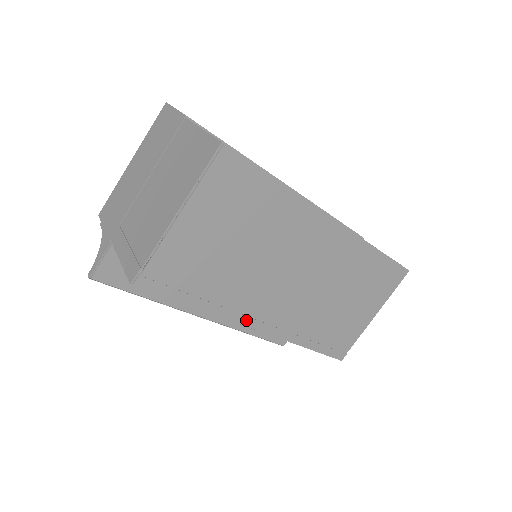
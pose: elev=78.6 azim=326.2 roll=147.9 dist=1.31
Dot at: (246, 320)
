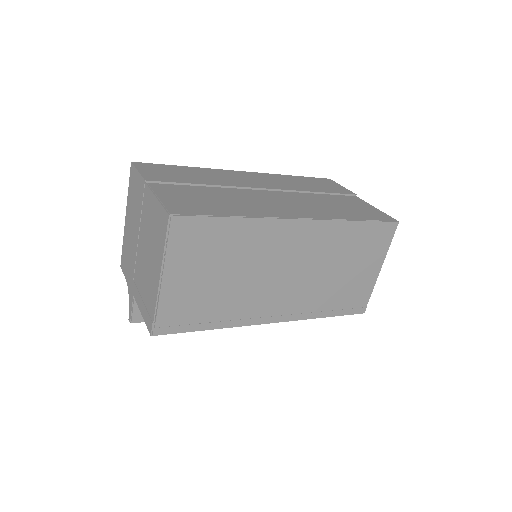
Dot at: (258, 321)
